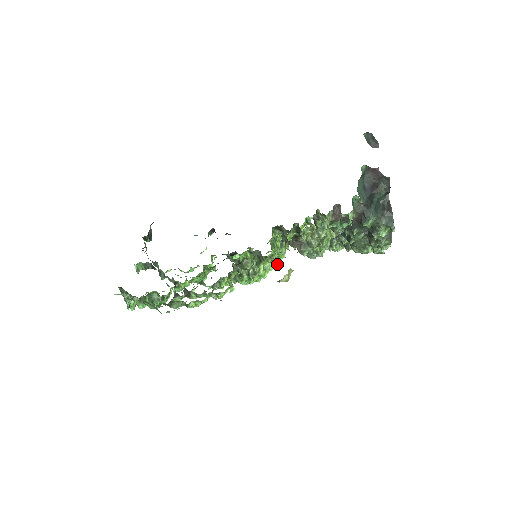
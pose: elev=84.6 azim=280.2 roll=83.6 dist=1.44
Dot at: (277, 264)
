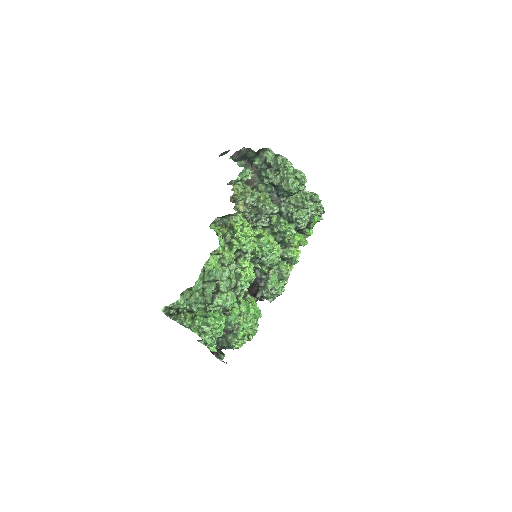
Dot at: (269, 243)
